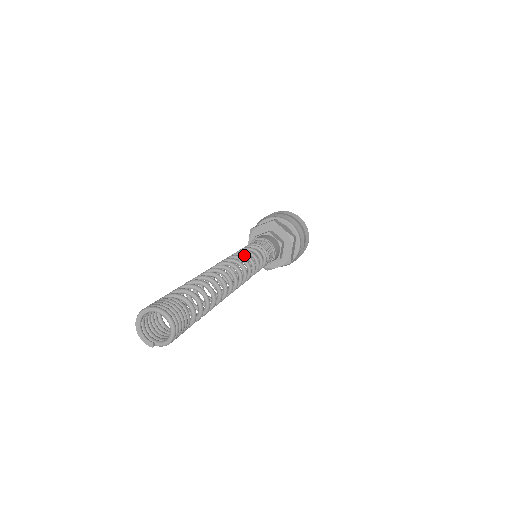
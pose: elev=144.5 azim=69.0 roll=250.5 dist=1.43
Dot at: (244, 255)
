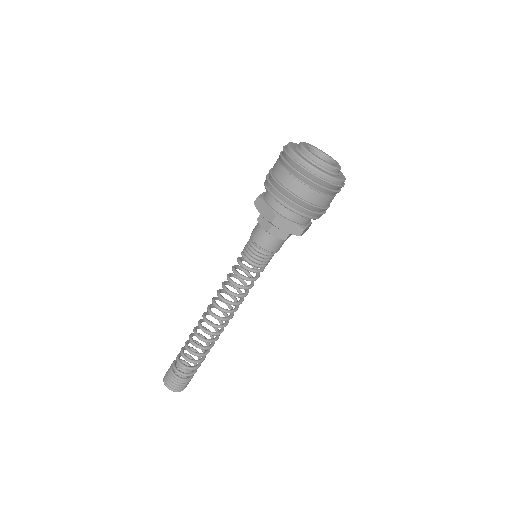
Dot at: occluded
